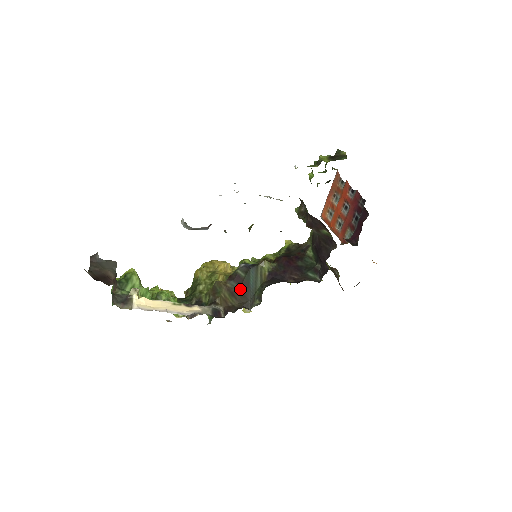
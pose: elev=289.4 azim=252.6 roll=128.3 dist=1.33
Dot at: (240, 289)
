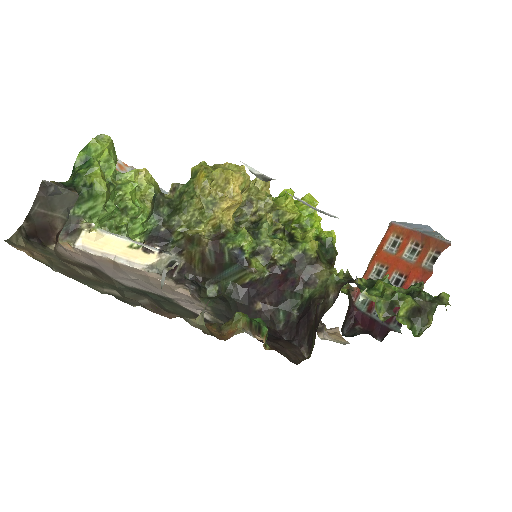
Dot at: (213, 265)
